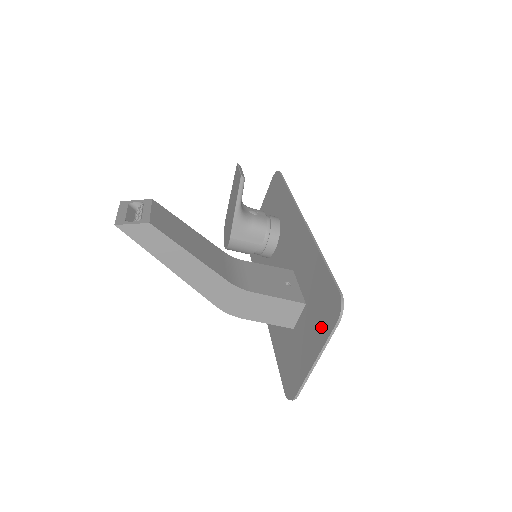
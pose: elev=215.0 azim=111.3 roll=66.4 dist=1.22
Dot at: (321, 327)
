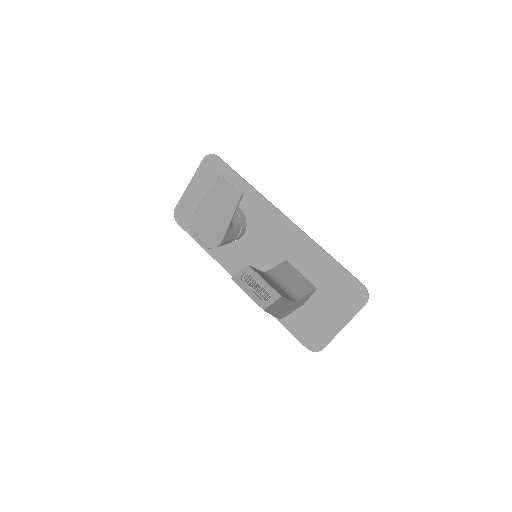
Dot at: (346, 307)
